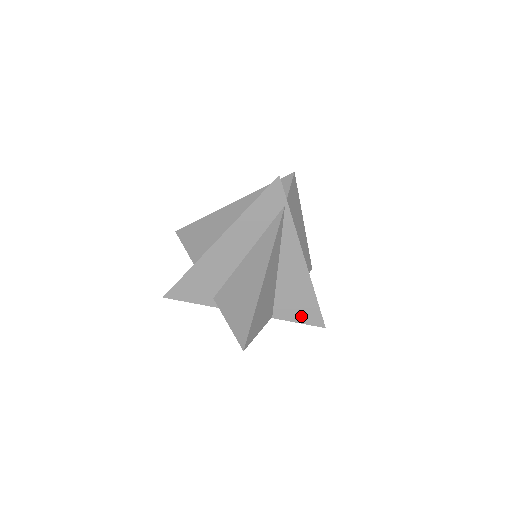
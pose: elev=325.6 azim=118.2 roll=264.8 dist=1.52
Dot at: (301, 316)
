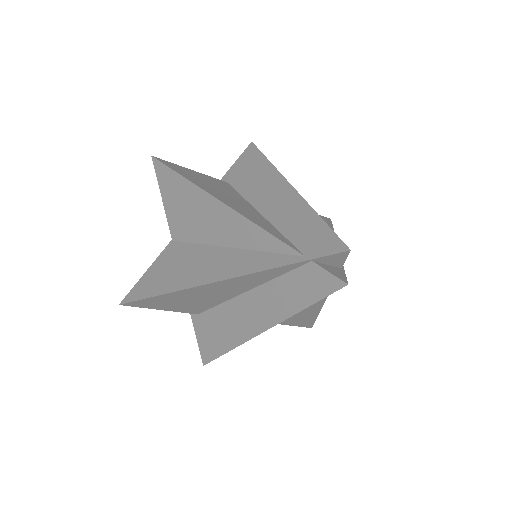
Dot at: occluded
